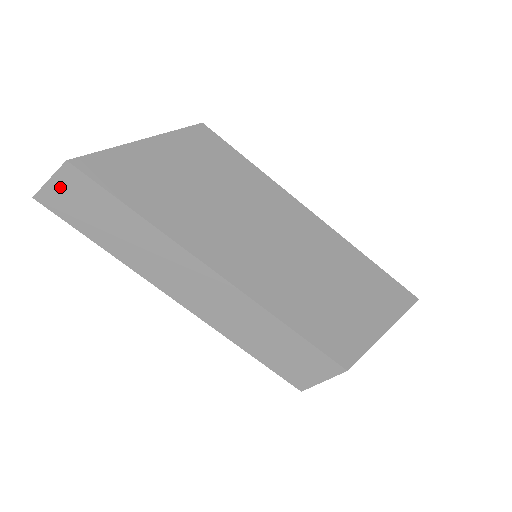
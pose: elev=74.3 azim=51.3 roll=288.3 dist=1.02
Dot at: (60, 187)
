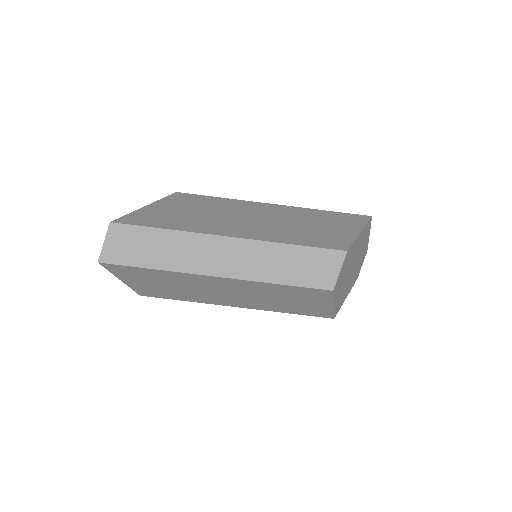
Dot at: (112, 243)
